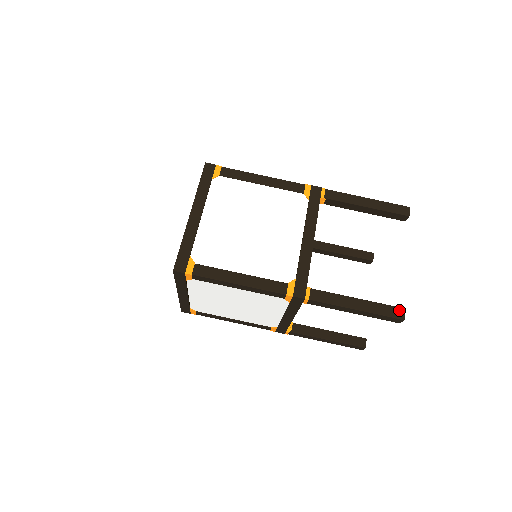
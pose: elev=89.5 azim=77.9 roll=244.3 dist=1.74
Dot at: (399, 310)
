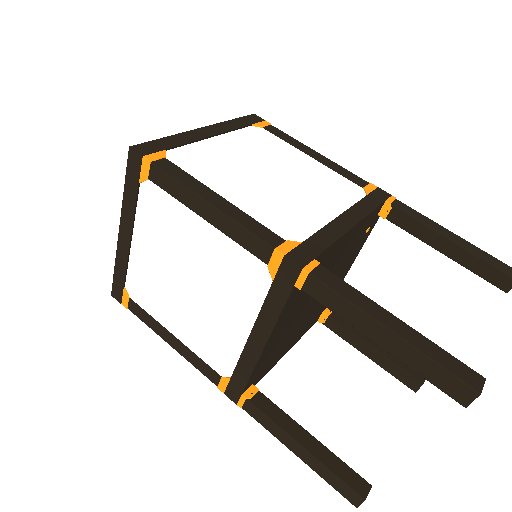
Dot at: (473, 374)
